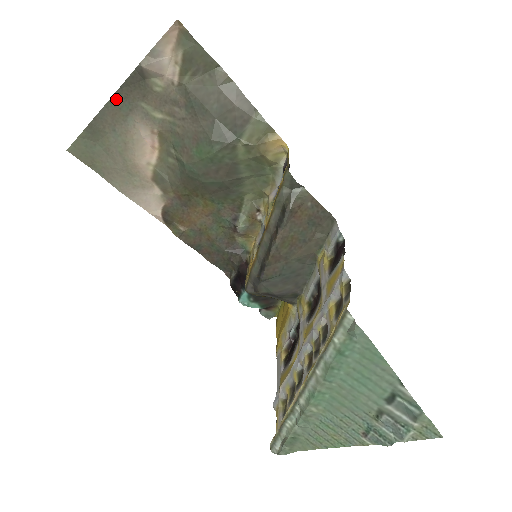
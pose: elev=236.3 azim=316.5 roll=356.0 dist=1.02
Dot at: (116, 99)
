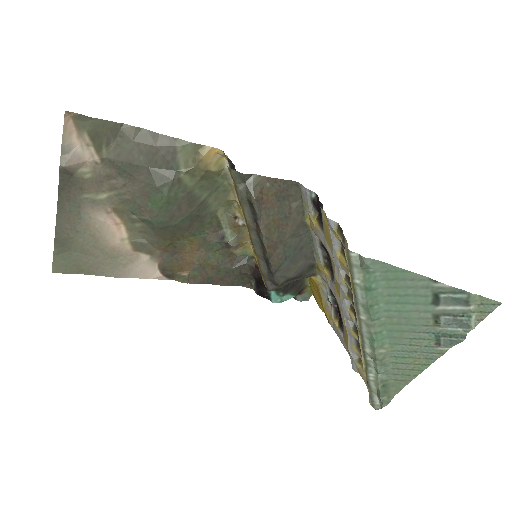
Dot at: (61, 206)
